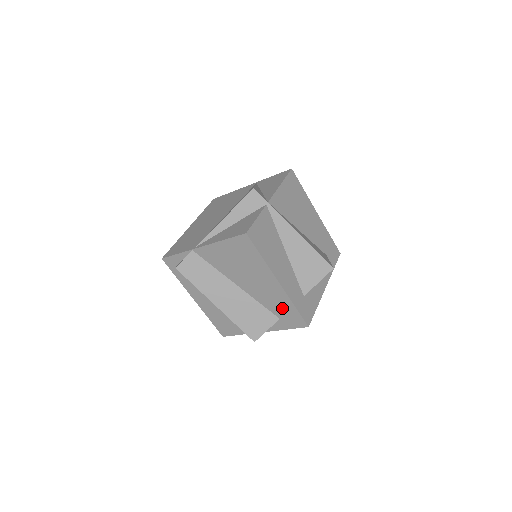
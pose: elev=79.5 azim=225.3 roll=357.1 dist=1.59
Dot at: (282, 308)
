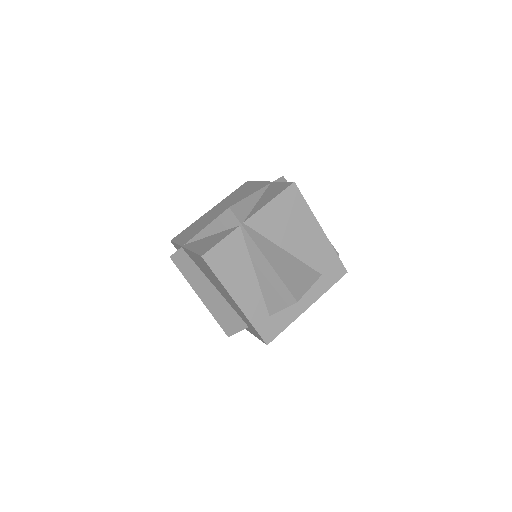
Dot at: (246, 321)
